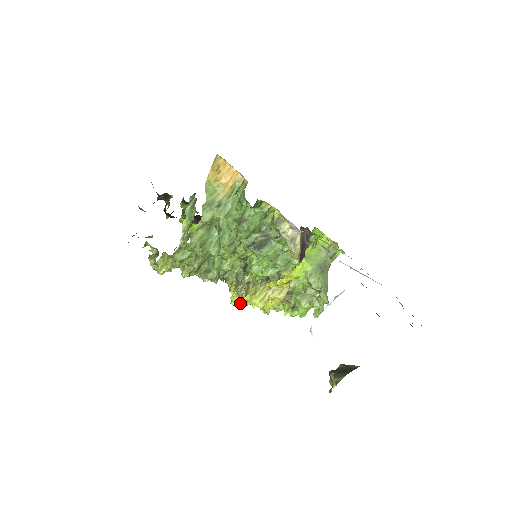
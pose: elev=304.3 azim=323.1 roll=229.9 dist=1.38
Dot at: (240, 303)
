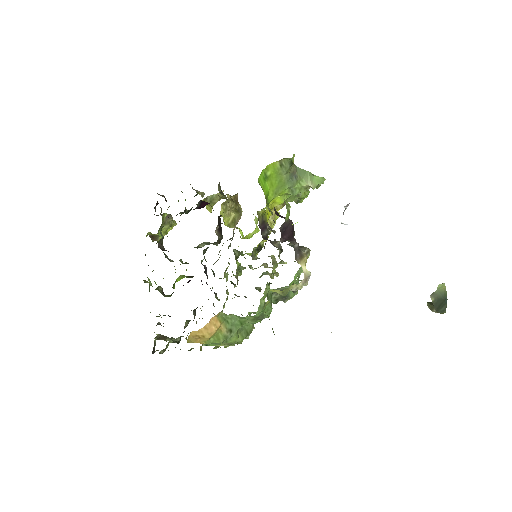
Dot at: occluded
